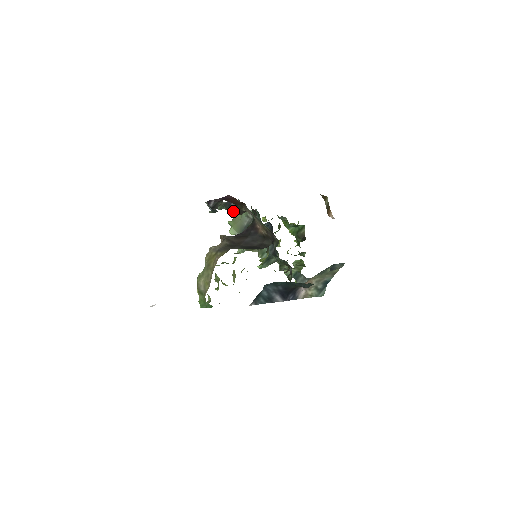
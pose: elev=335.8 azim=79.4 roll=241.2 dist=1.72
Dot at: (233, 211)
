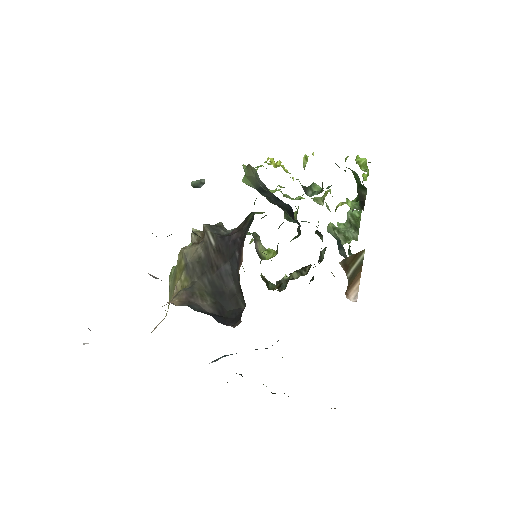
Dot at: occluded
